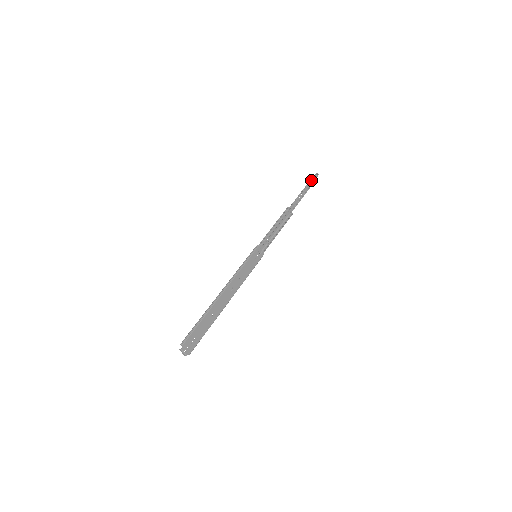
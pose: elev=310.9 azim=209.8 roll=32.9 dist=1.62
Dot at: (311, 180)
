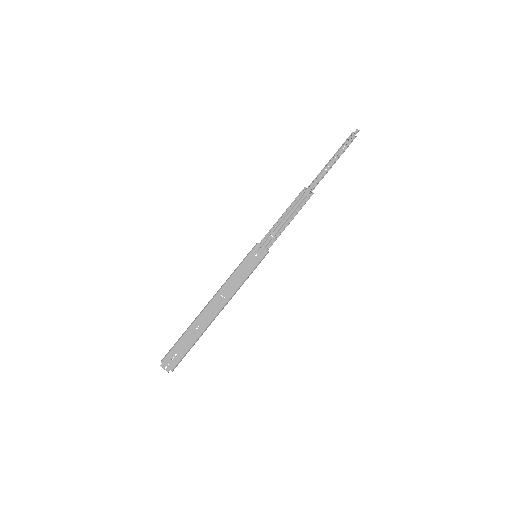
Dot at: (346, 142)
